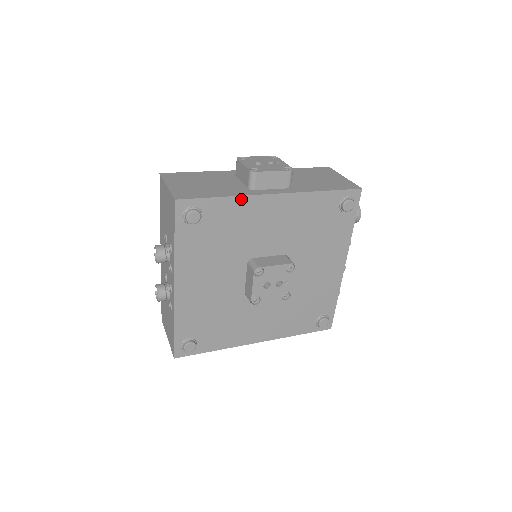
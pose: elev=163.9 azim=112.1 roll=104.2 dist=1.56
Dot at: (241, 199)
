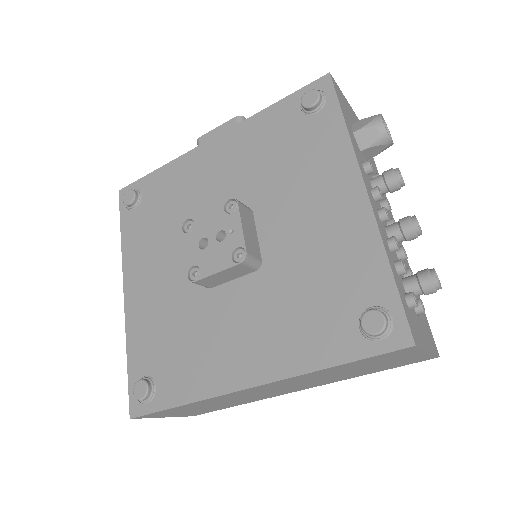
Dot at: (176, 163)
